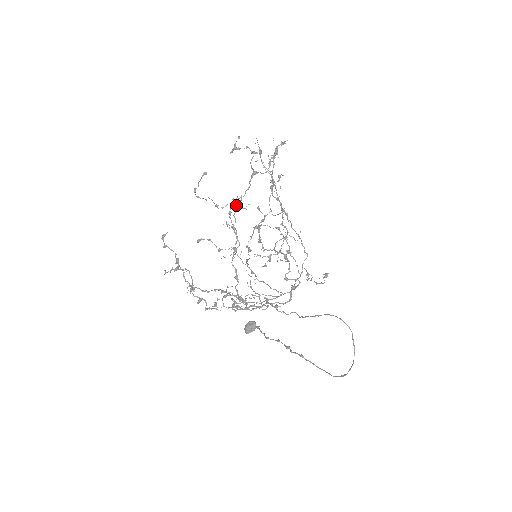
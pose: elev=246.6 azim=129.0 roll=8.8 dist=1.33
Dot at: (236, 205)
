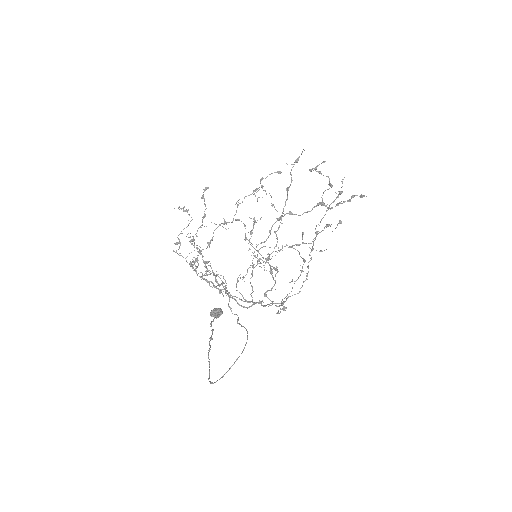
Dot at: (254, 191)
